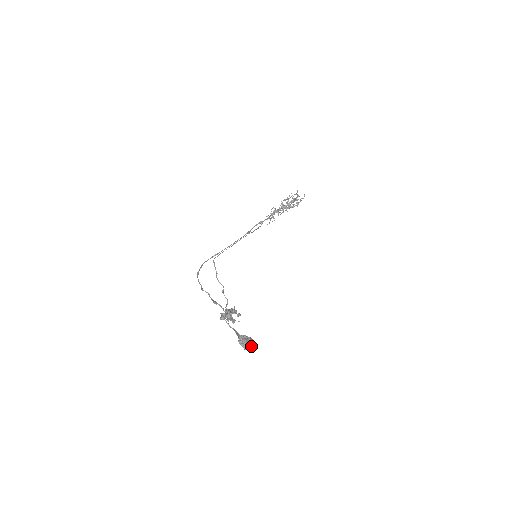
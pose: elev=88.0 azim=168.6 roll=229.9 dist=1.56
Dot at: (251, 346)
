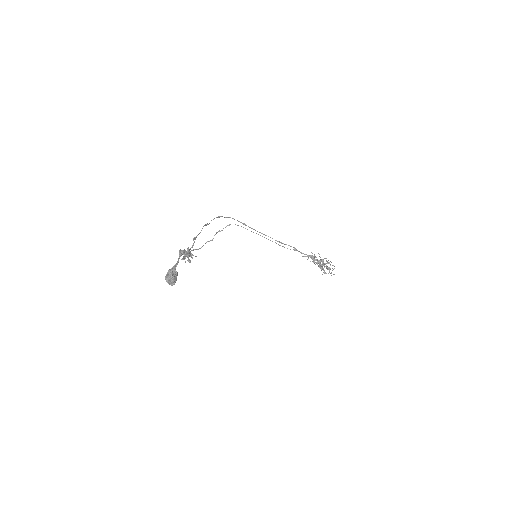
Dot at: (170, 280)
